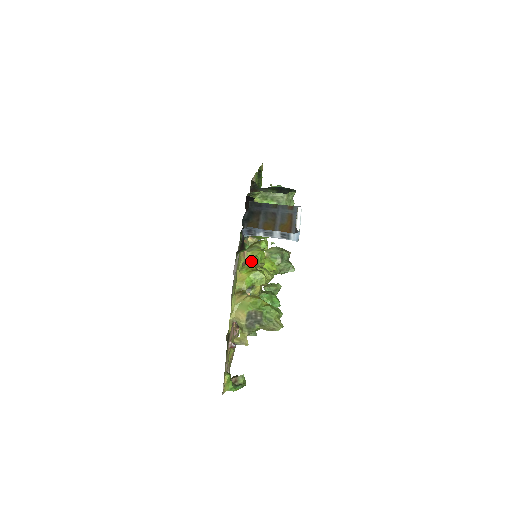
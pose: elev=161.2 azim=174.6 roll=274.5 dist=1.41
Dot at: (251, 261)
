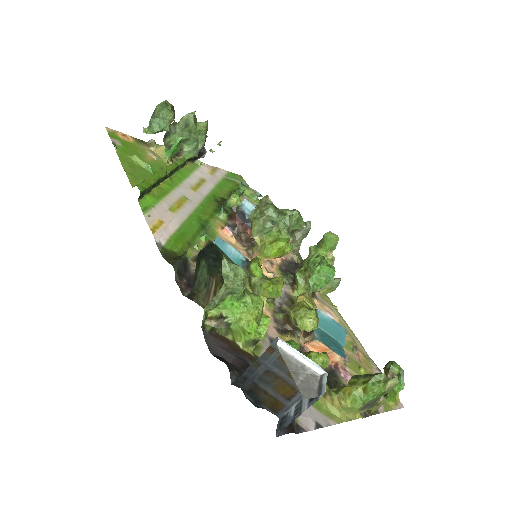
Dot at: occluded
